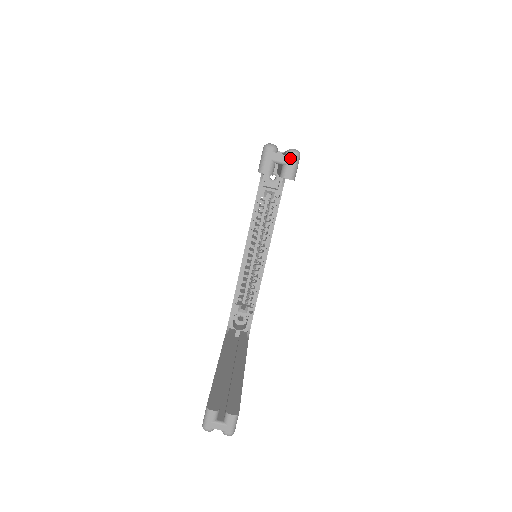
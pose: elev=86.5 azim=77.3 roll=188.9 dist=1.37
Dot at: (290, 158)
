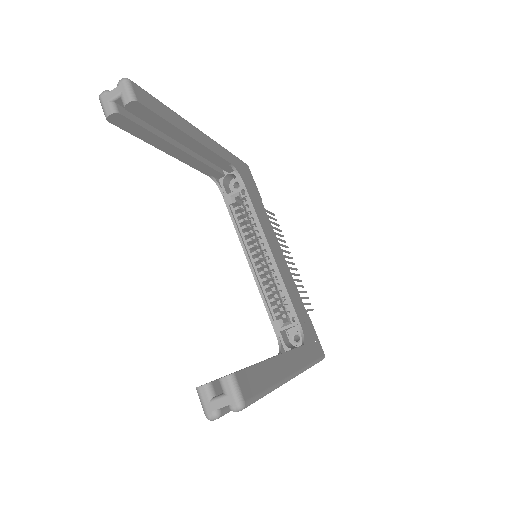
Dot at: (120, 87)
